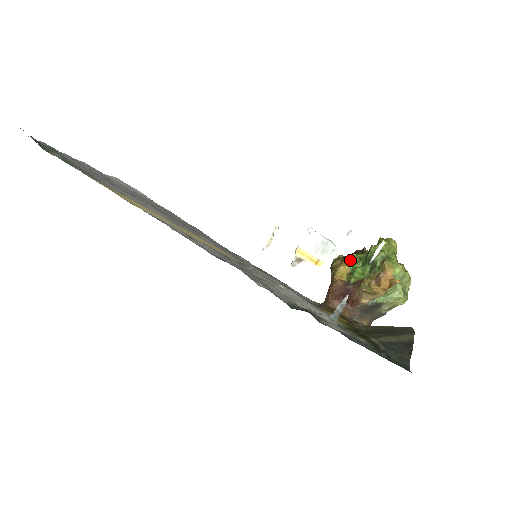
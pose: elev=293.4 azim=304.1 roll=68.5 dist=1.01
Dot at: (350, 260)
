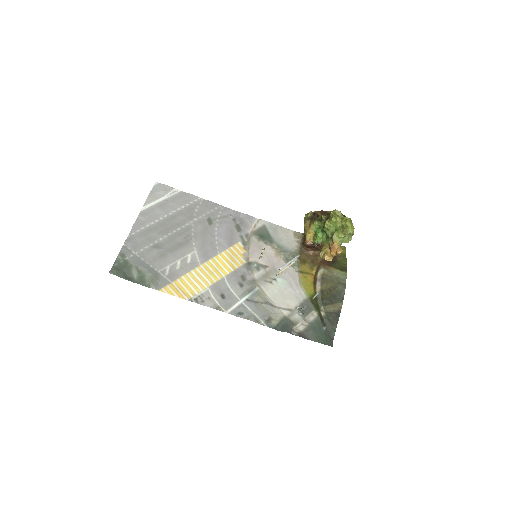
Dot at: (314, 226)
